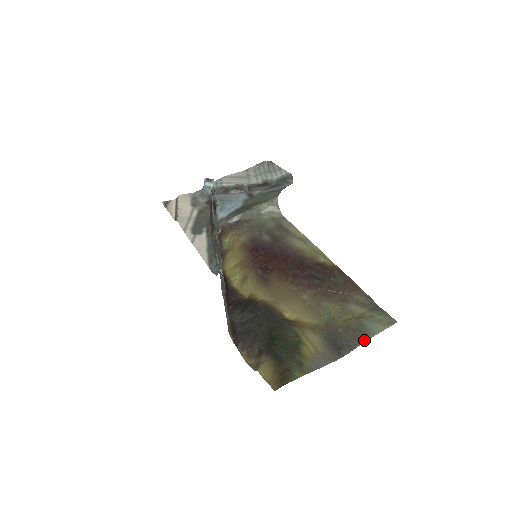
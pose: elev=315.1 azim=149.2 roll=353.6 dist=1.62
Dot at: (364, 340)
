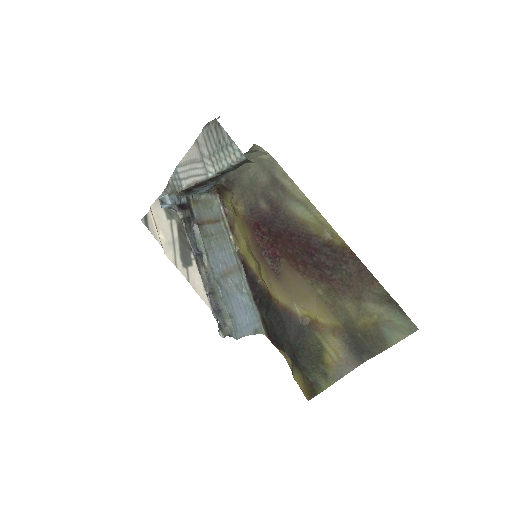
Dot at: (383, 349)
